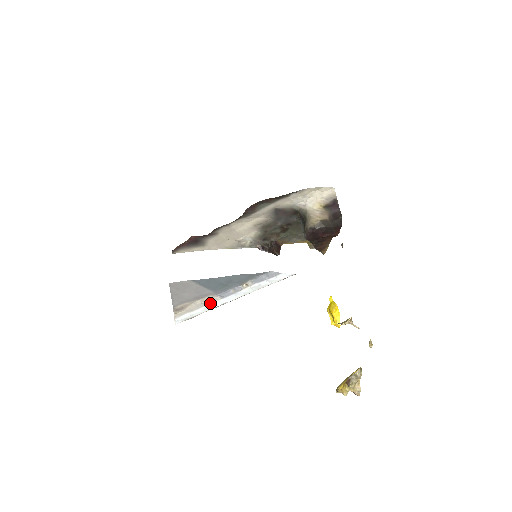
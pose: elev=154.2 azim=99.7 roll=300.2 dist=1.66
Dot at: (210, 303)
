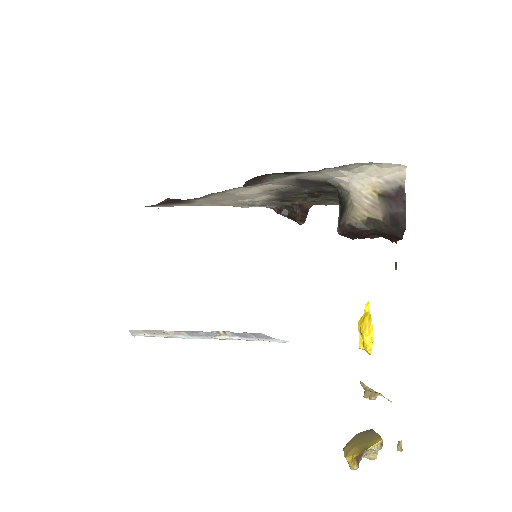
Dot at: (174, 334)
